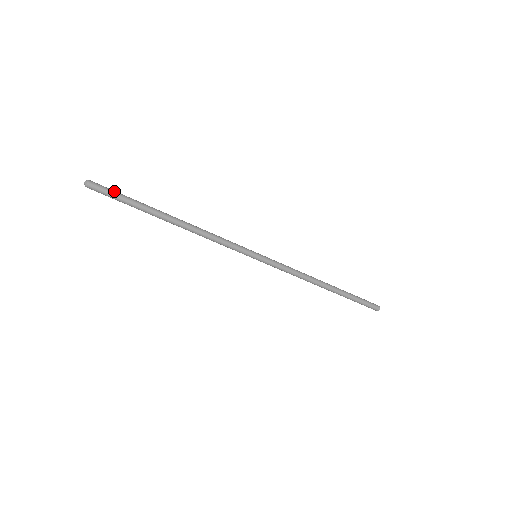
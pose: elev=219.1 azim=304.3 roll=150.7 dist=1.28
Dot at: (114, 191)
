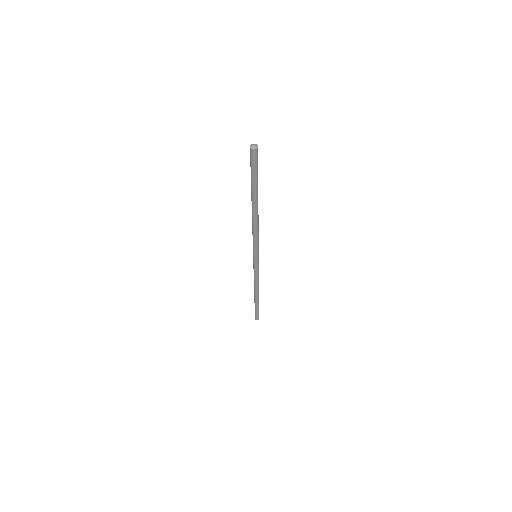
Dot at: occluded
